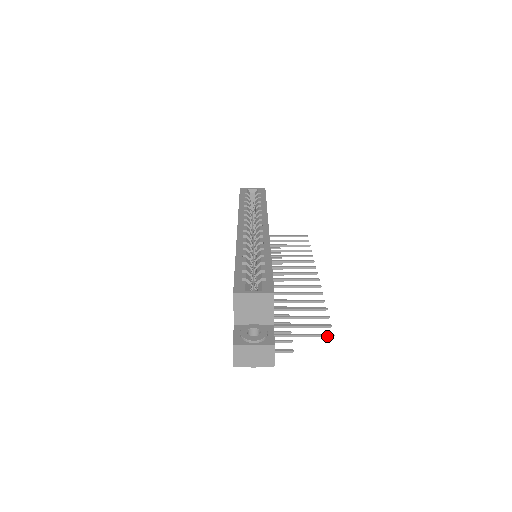
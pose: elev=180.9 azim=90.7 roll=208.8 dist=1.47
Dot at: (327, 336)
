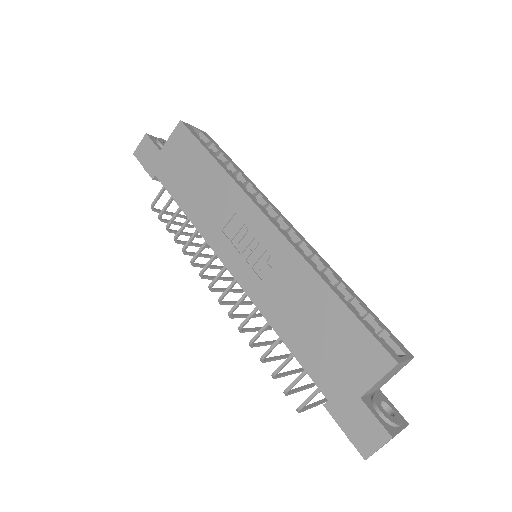
Dot at: occluded
